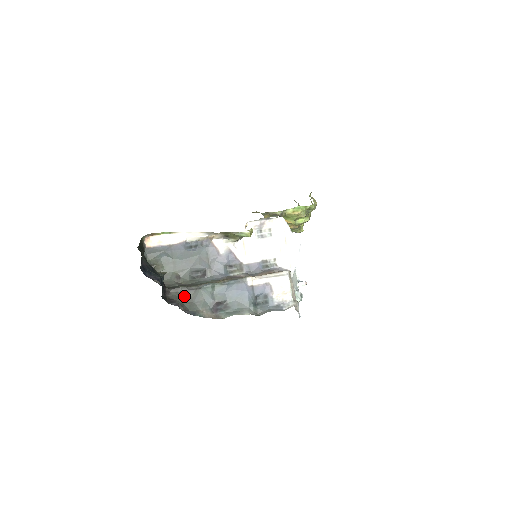
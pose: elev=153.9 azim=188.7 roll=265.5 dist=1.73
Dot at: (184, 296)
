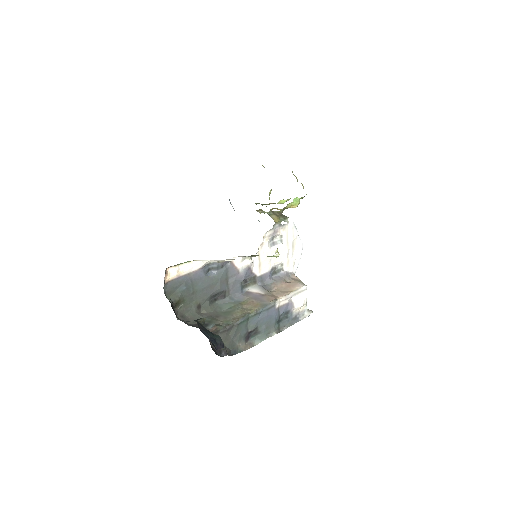
Dot at: (223, 337)
